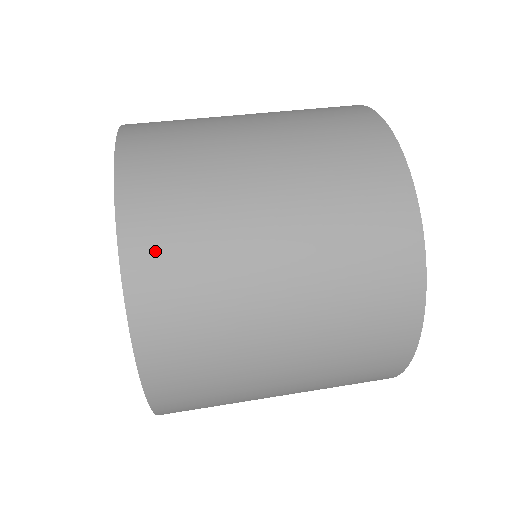
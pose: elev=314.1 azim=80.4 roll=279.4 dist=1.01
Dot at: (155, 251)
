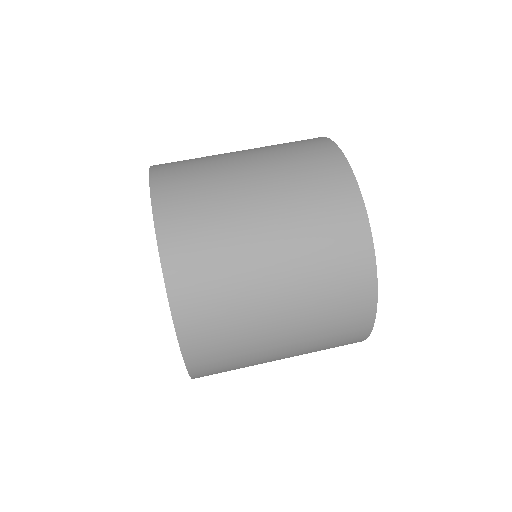
Dot at: (179, 227)
